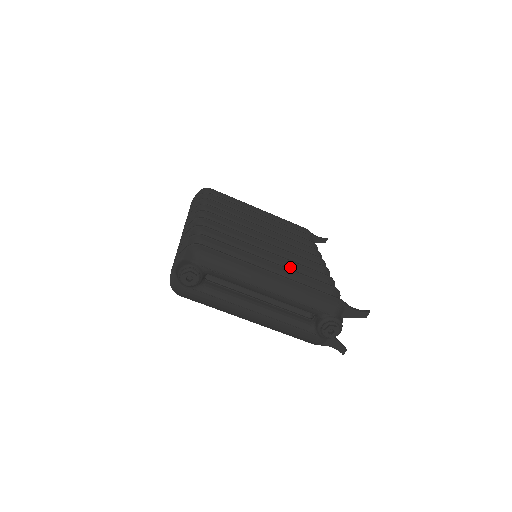
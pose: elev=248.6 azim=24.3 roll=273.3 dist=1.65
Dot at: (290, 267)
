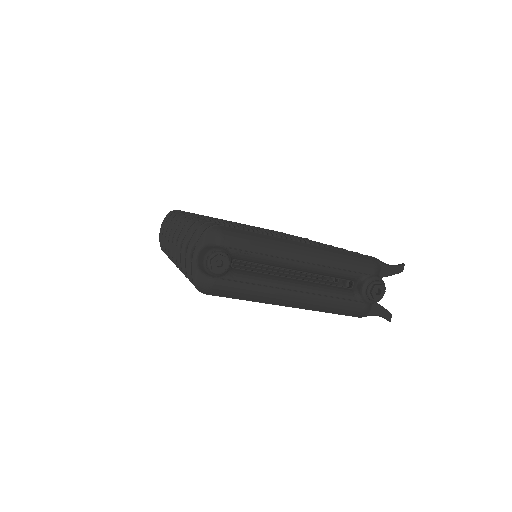
Dot at: occluded
